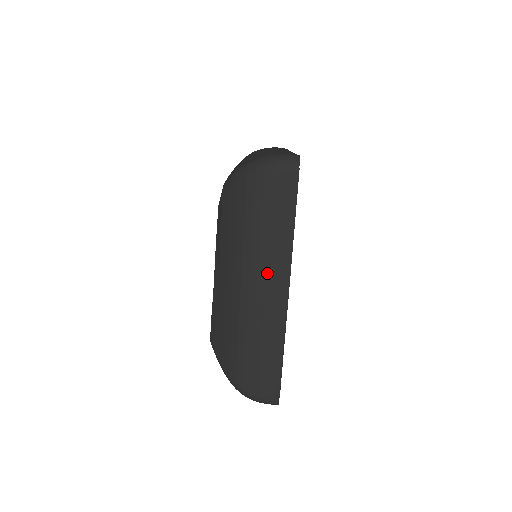
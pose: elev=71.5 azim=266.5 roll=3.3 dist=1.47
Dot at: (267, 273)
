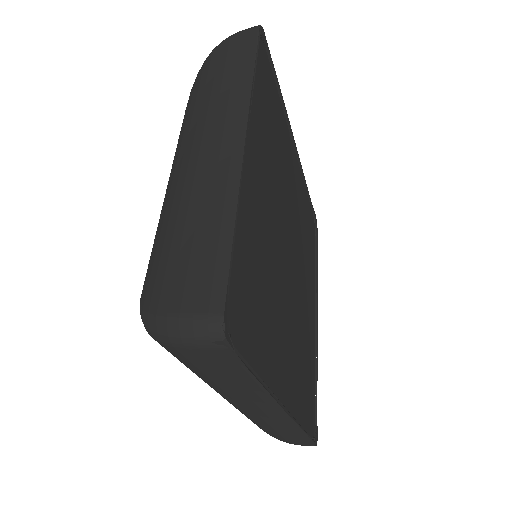
Dot at: (247, 403)
